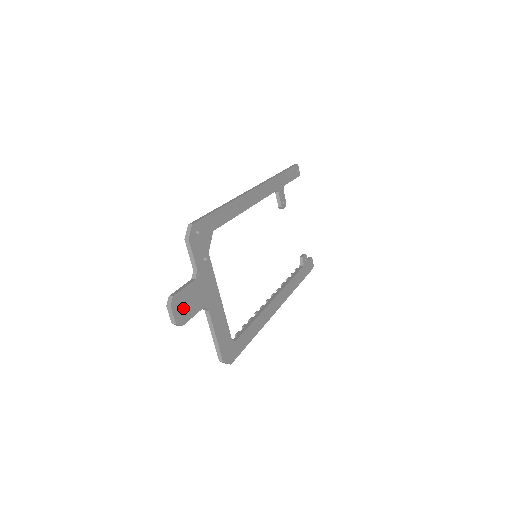
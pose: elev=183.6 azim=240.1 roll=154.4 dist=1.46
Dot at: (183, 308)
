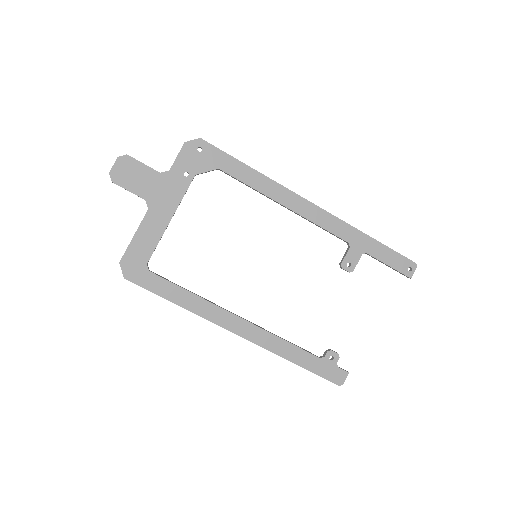
Dot at: (127, 173)
